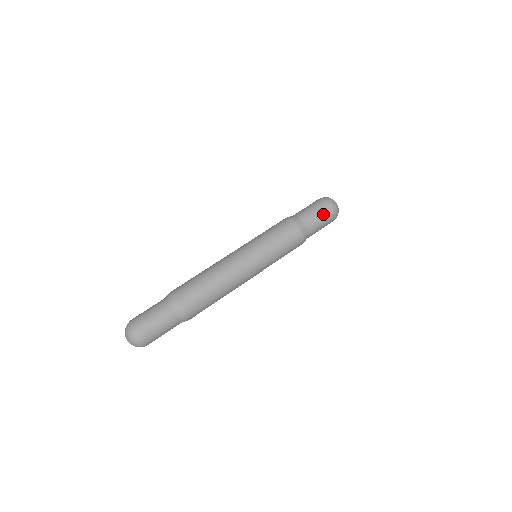
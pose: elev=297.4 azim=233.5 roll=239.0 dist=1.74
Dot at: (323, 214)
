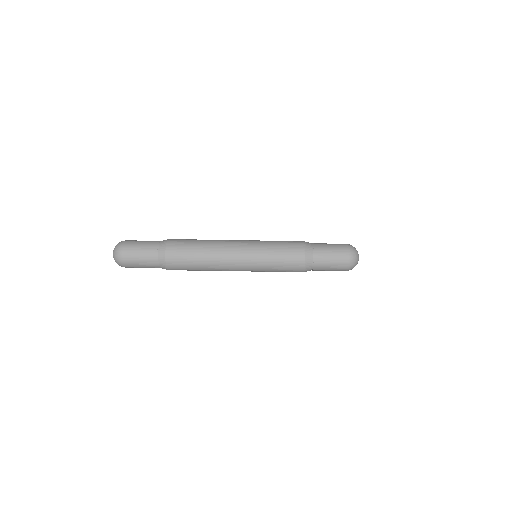
Dot at: occluded
